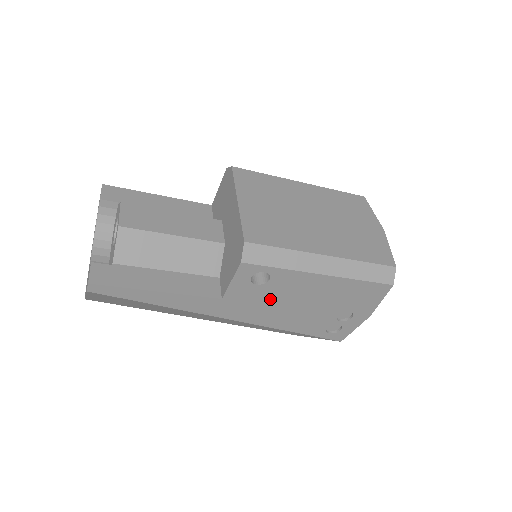
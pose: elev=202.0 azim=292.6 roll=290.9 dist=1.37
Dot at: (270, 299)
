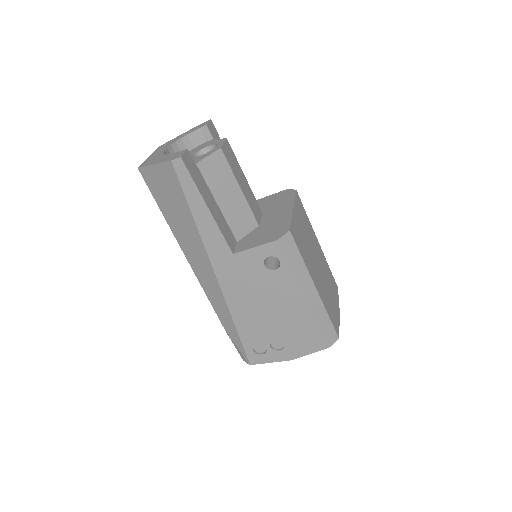
Dot at: (257, 284)
